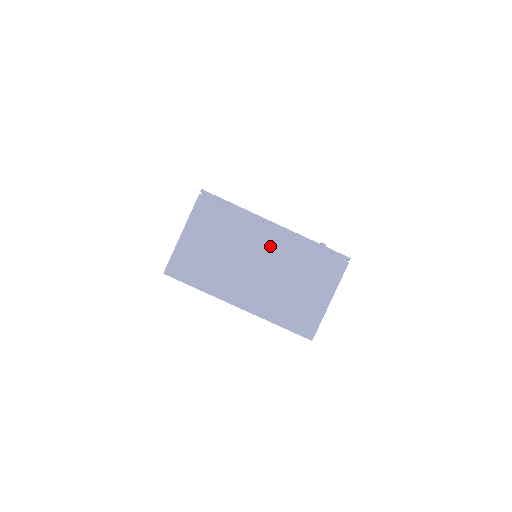
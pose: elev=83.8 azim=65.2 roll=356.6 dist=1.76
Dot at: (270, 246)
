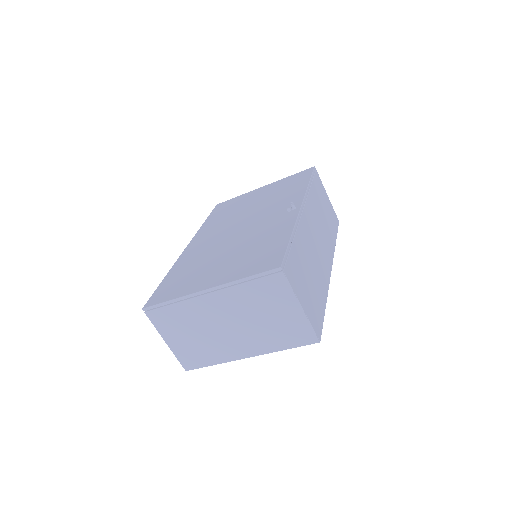
Dot at: (219, 307)
